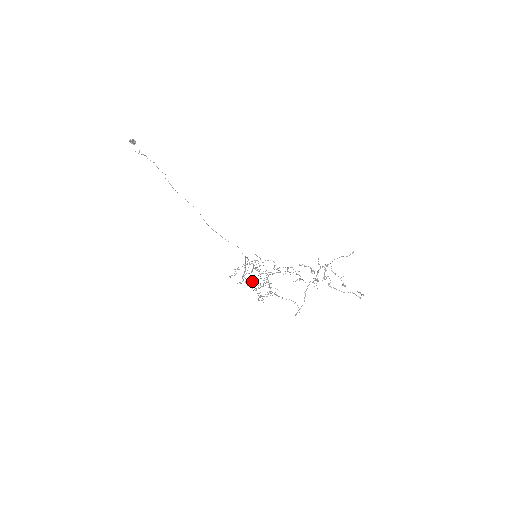
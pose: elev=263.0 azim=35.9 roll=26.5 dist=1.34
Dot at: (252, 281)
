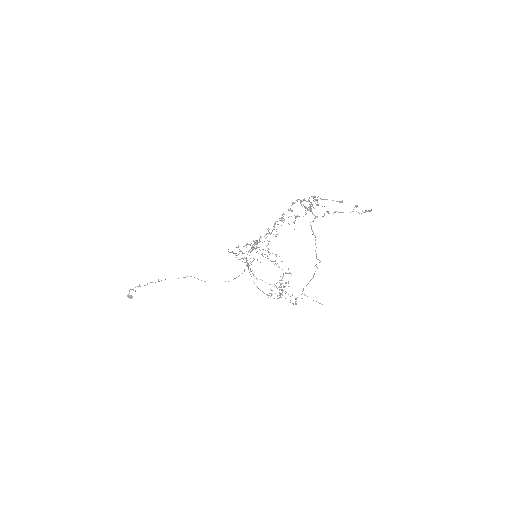
Dot at: occluded
